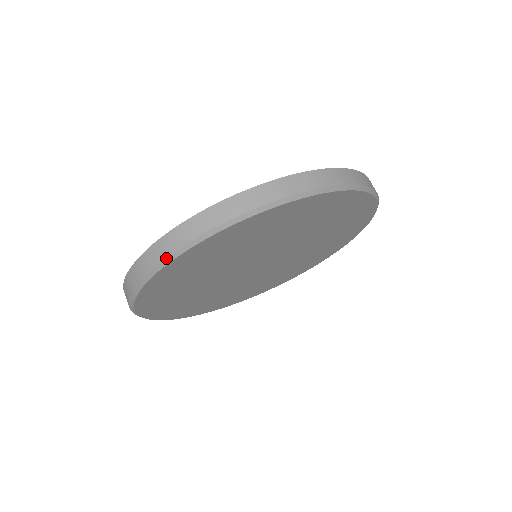
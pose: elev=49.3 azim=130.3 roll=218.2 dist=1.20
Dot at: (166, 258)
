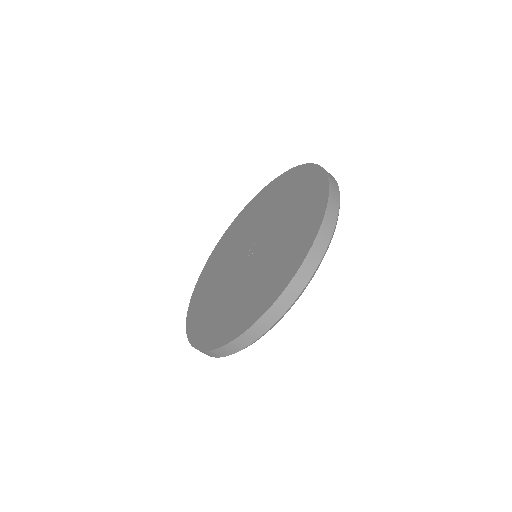
Dot at: occluded
